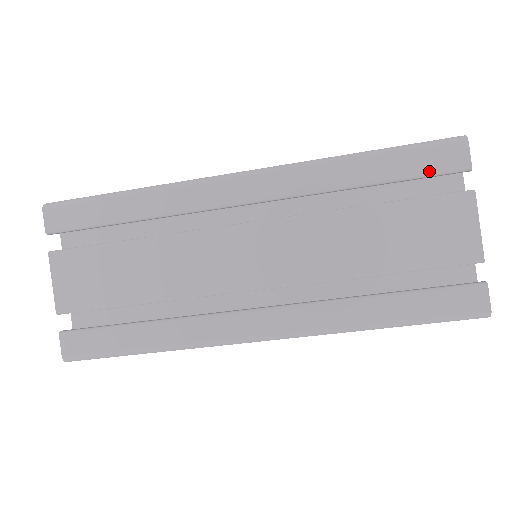
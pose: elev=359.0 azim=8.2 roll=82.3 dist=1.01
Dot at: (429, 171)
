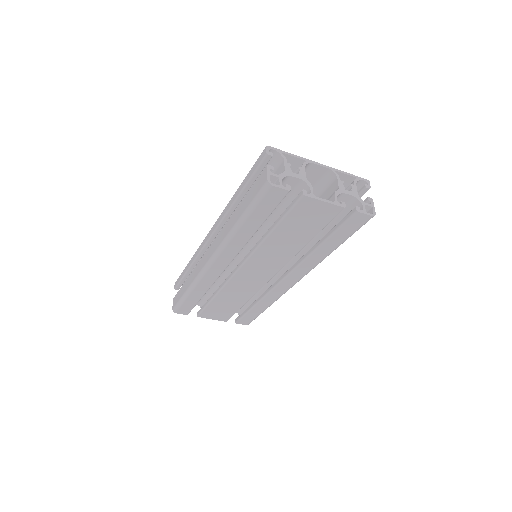
Dot at: (274, 207)
